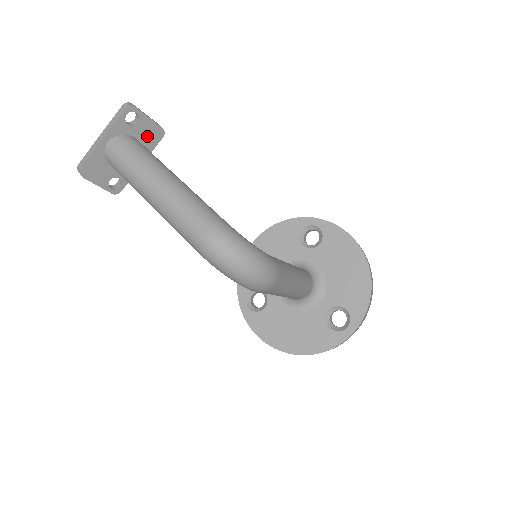
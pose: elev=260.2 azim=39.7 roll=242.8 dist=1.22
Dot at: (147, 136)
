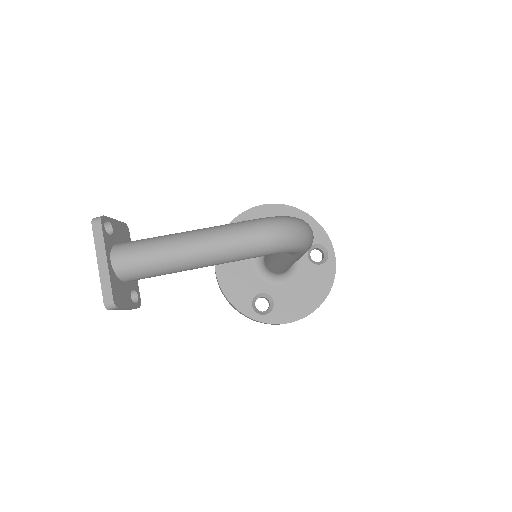
Dot at: (122, 237)
